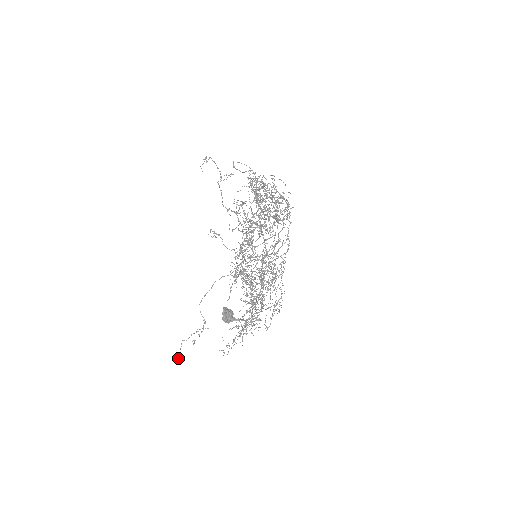
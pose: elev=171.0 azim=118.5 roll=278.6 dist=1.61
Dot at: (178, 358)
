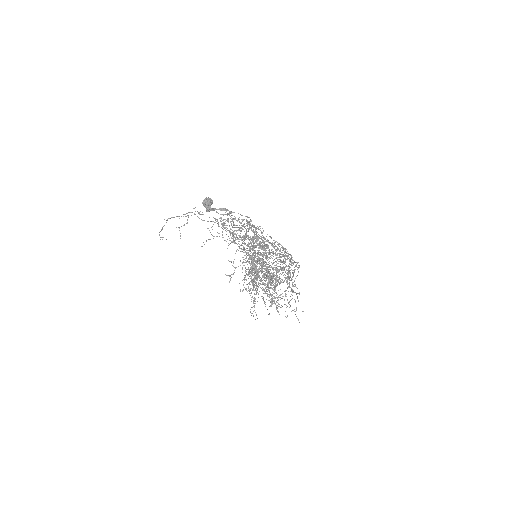
Dot at: (160, 237)
